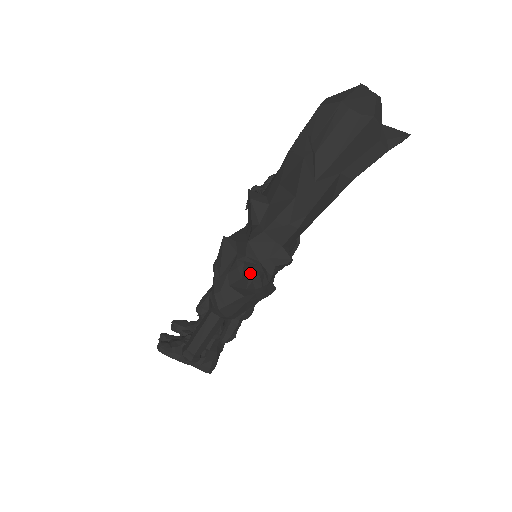
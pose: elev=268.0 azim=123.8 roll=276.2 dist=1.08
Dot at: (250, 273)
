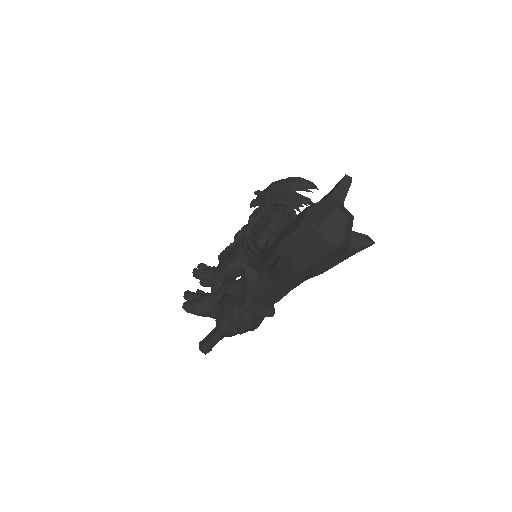
Dot at: (243, 324)
